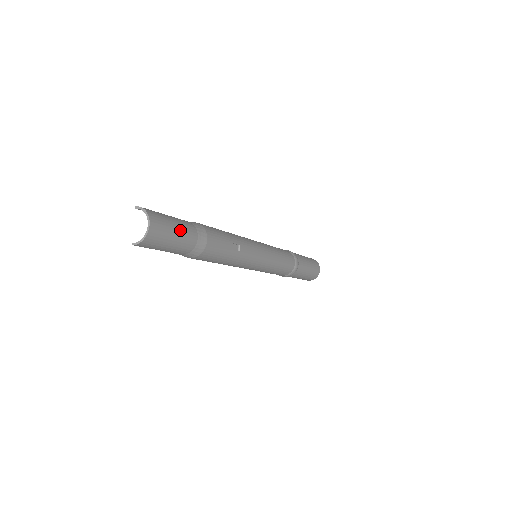
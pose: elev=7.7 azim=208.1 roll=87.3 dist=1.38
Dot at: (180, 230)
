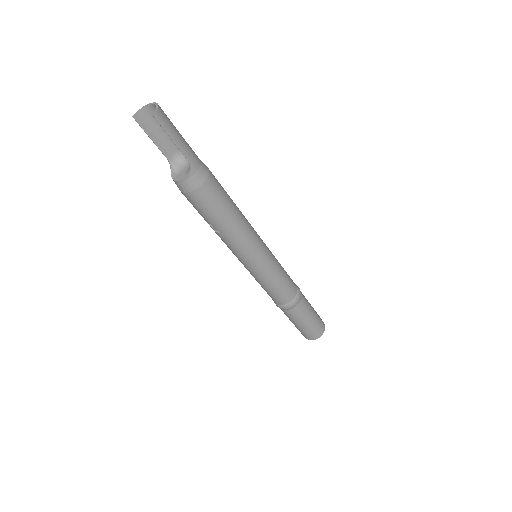
Dot at: occluded
